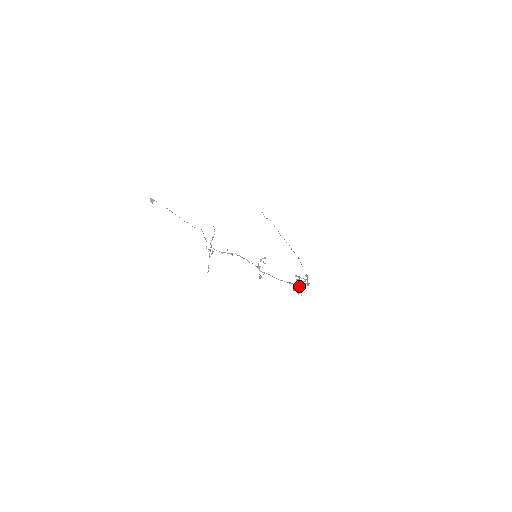
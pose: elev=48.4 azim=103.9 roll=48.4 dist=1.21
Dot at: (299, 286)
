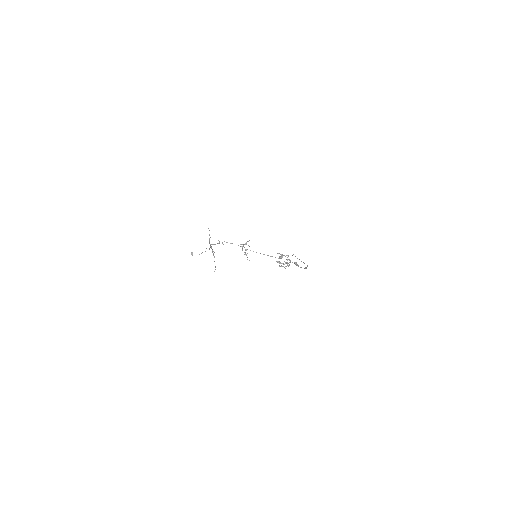
Dot at: (285, 263)
